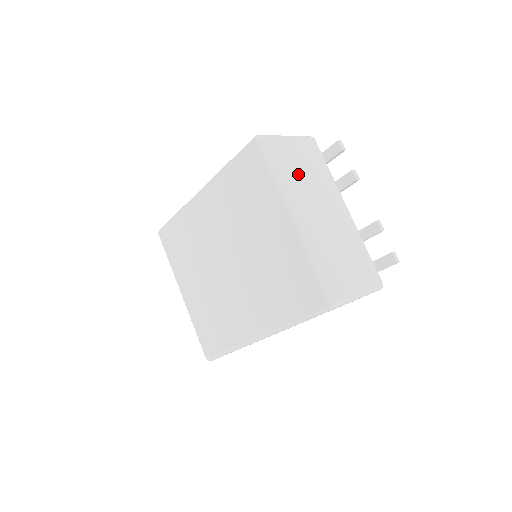
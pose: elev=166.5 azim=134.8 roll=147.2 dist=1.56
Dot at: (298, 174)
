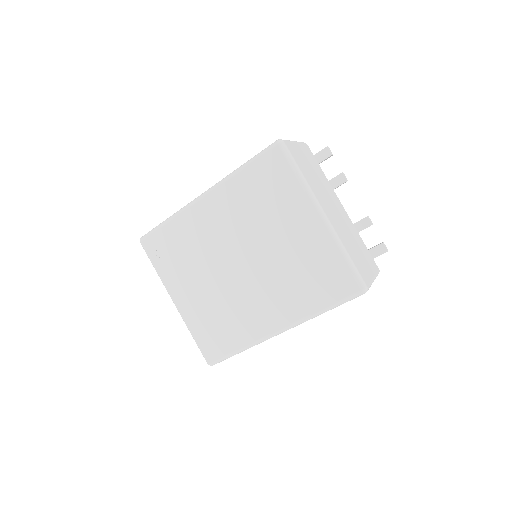
Dot at: (312, 176)
